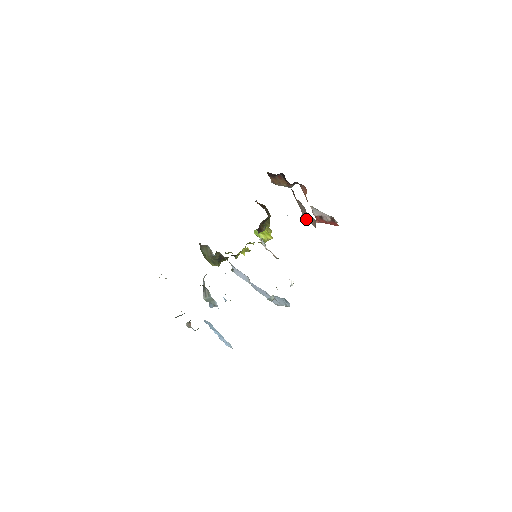
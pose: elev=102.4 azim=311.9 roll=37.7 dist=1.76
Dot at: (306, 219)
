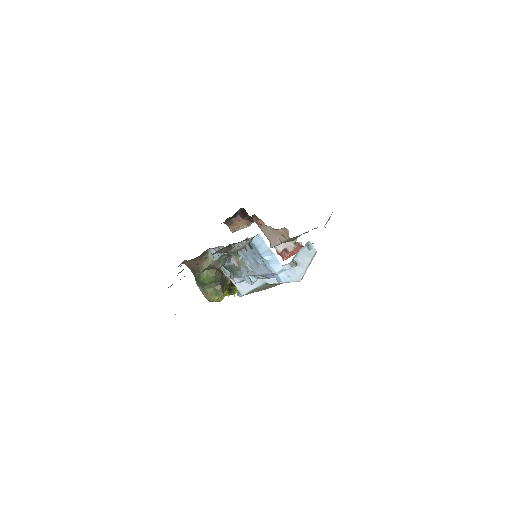
Dot at: (277, 242)
